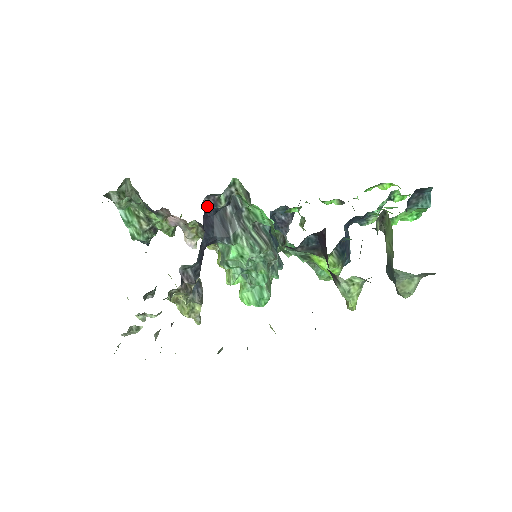
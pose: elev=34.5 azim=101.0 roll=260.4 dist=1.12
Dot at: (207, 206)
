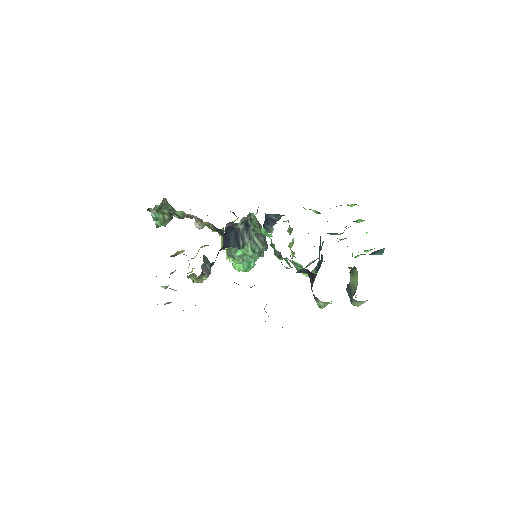
Dot at: (227, 227)
